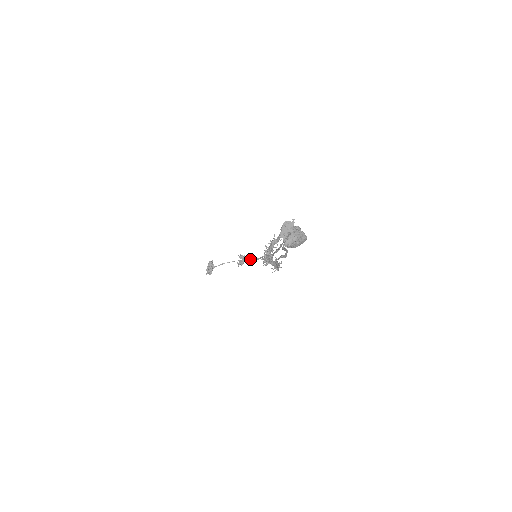
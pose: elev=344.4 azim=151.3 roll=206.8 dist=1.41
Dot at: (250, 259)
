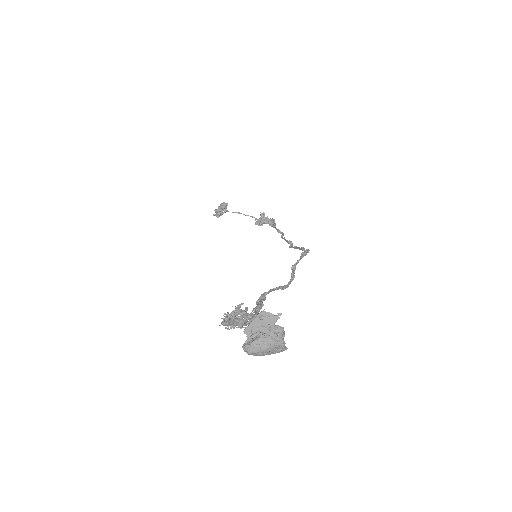
Dot at: (271, 225)
